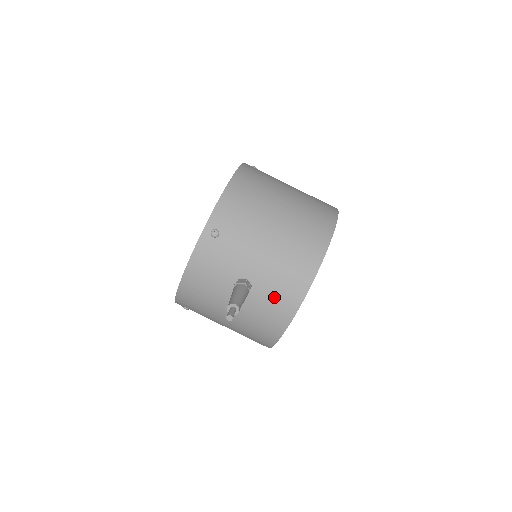
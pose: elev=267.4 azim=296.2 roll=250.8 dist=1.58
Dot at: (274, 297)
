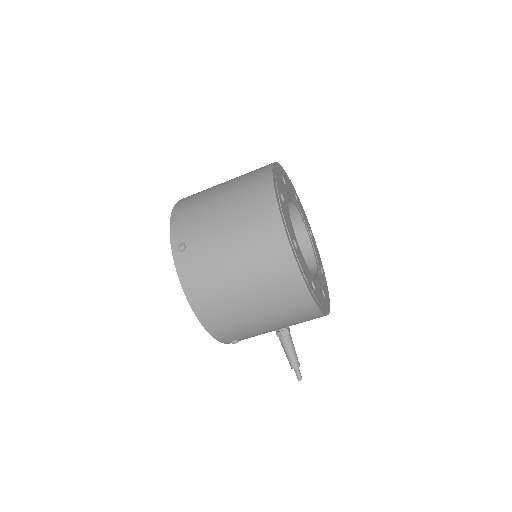
Dot at: occluded
